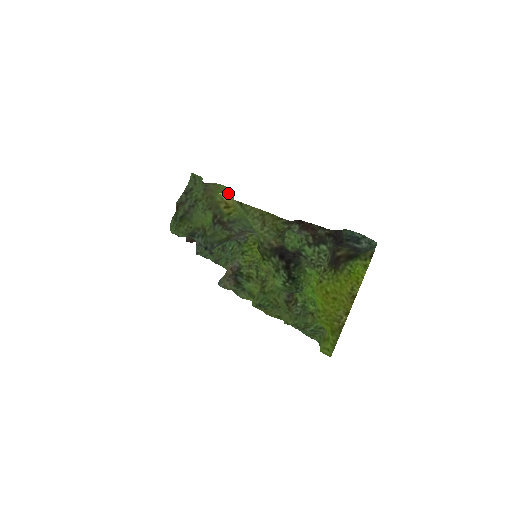
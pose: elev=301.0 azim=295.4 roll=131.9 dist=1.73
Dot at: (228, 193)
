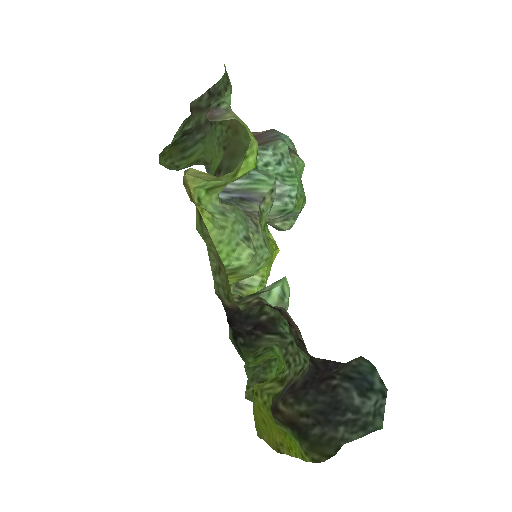
Dot at: occluded
